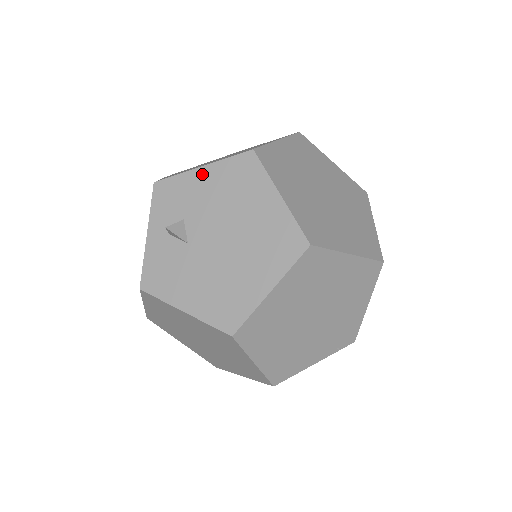
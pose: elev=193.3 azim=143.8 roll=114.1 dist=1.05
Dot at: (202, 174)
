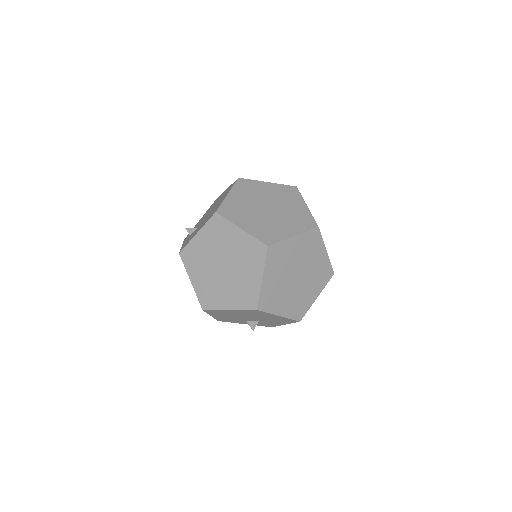
Dot at: occluded
